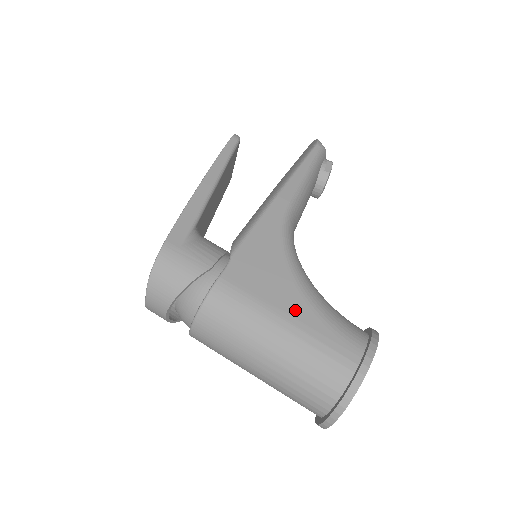
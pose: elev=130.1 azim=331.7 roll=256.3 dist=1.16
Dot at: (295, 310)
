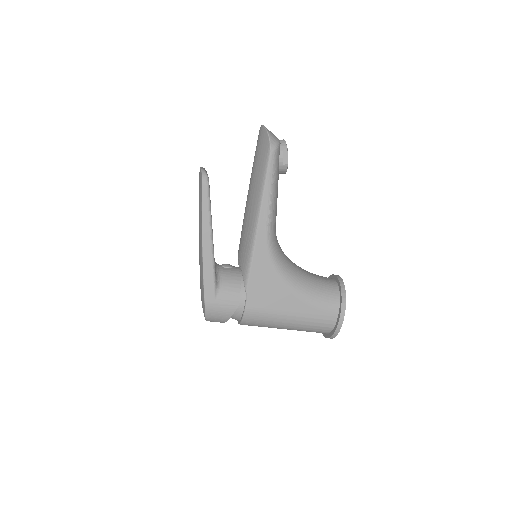
Dot at: (294, 308)
